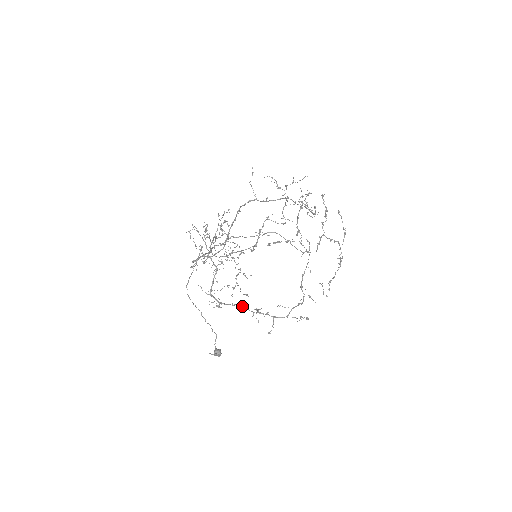
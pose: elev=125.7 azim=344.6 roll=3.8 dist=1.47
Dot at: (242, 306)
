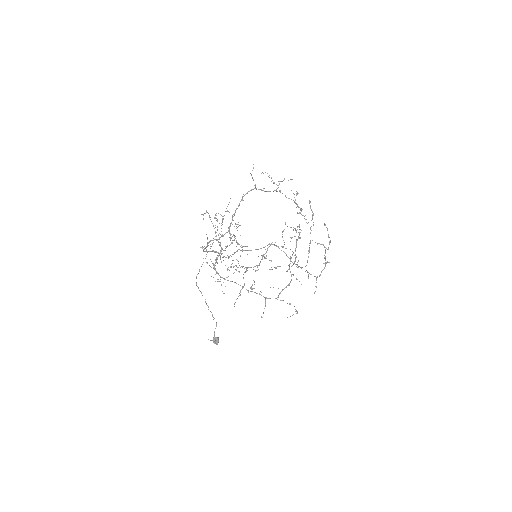
Dot at: occluded
